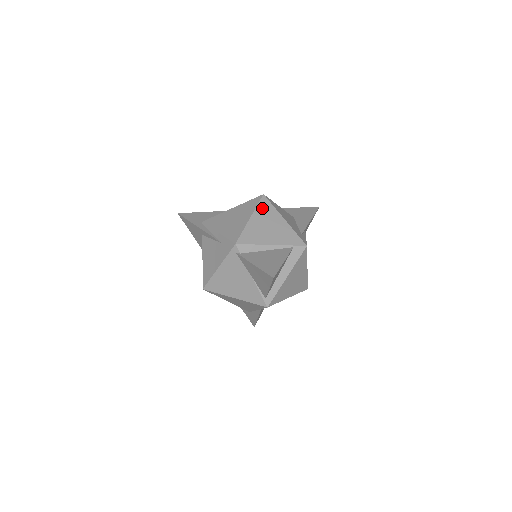
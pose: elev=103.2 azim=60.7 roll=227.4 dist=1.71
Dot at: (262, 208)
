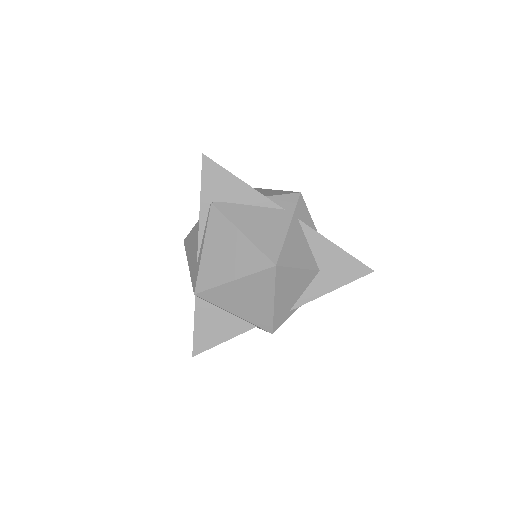
Dot at: (258, 279)
